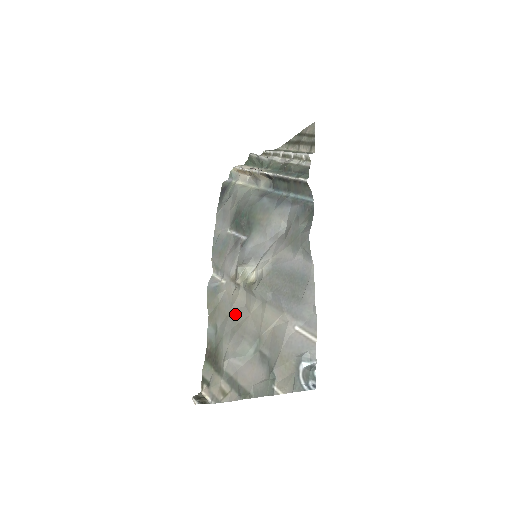
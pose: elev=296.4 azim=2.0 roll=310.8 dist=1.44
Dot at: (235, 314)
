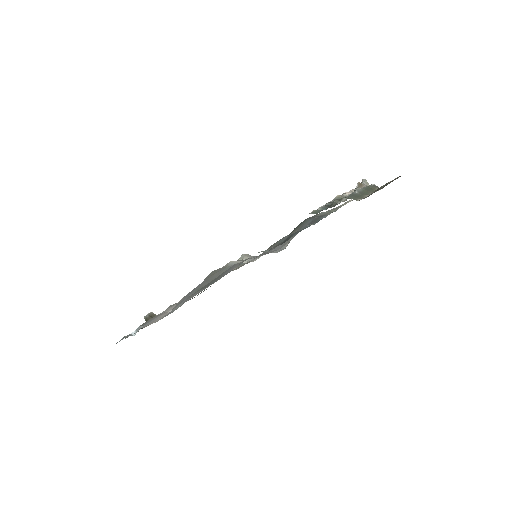
Dot at: occluded
